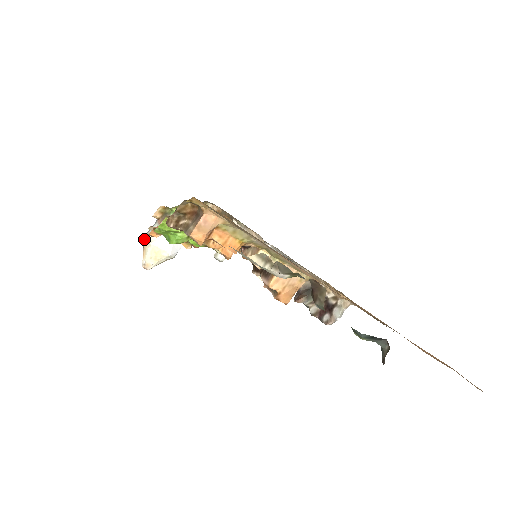
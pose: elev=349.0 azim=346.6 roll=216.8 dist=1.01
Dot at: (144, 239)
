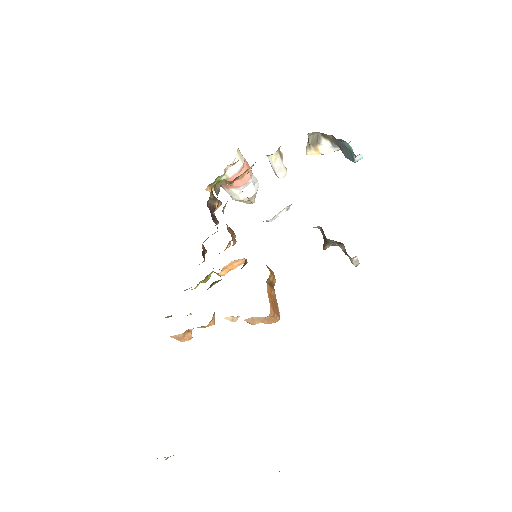
Dot at: occluded
